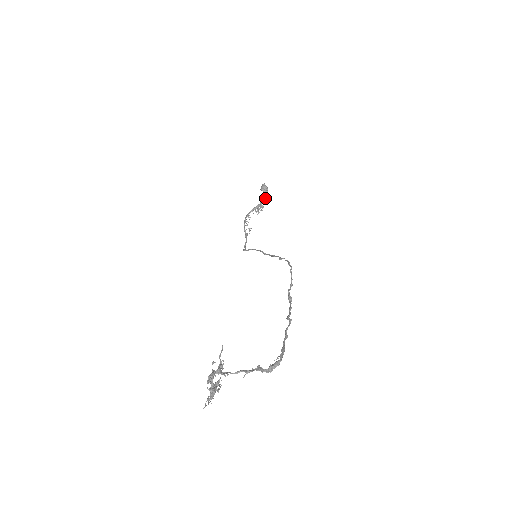
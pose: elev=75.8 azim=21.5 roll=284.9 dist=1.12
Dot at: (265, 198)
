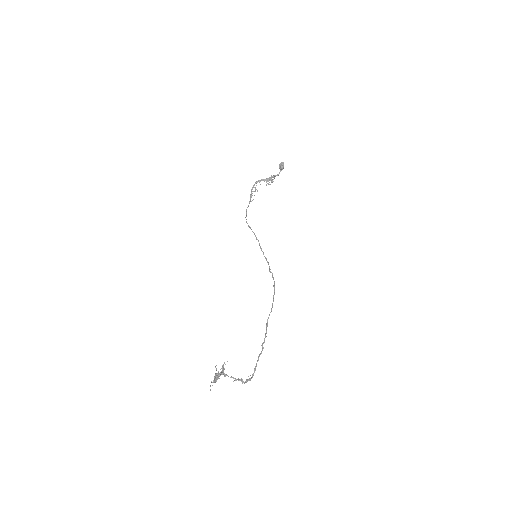
Dot at: (278, 175)
